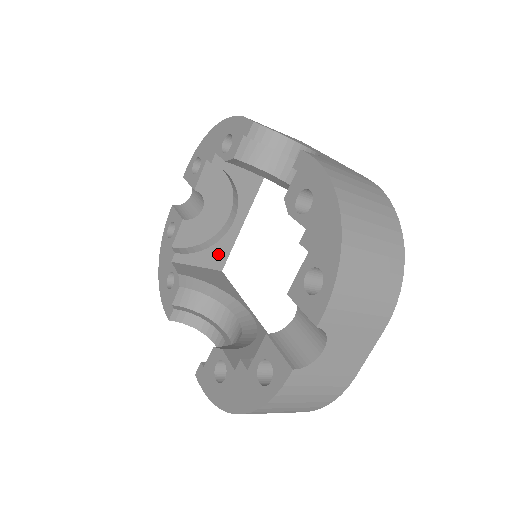
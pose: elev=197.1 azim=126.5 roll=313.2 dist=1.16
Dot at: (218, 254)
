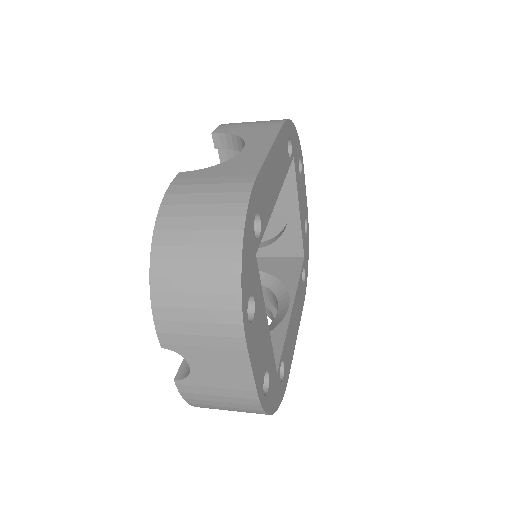
Dot at: (291, 243)
